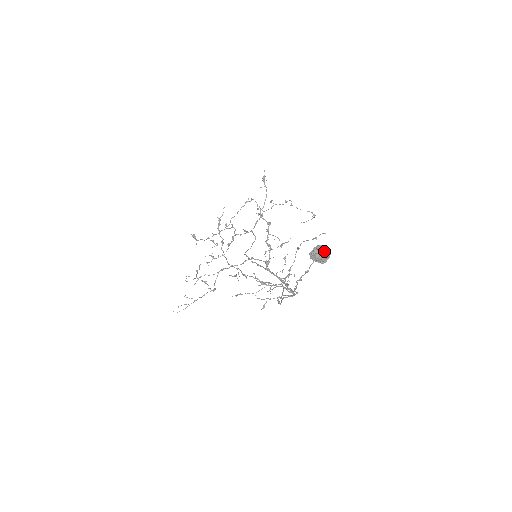
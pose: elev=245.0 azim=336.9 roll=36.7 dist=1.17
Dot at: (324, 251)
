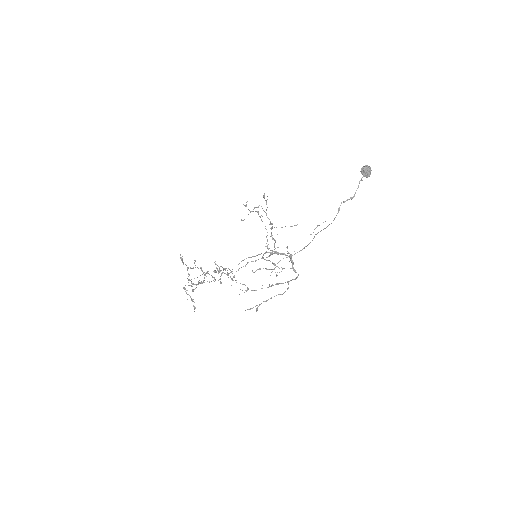
Dot at: (370, 167)
